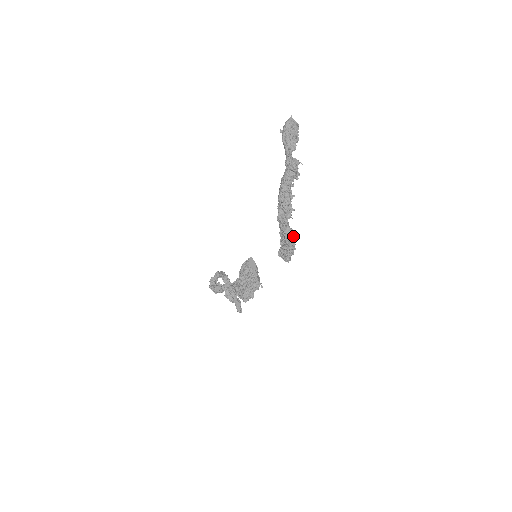
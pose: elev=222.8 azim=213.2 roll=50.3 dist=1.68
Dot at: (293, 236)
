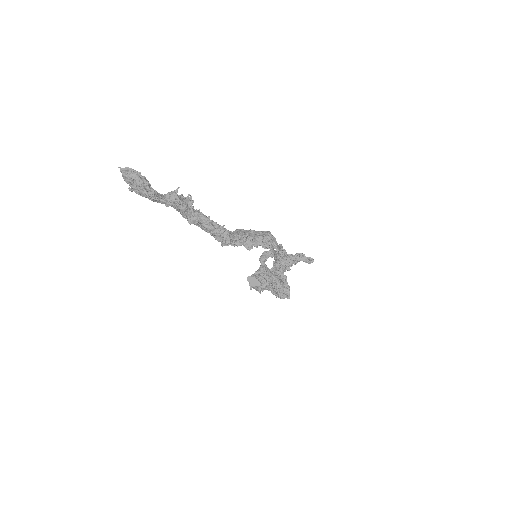
Dot at: (252, 237)
